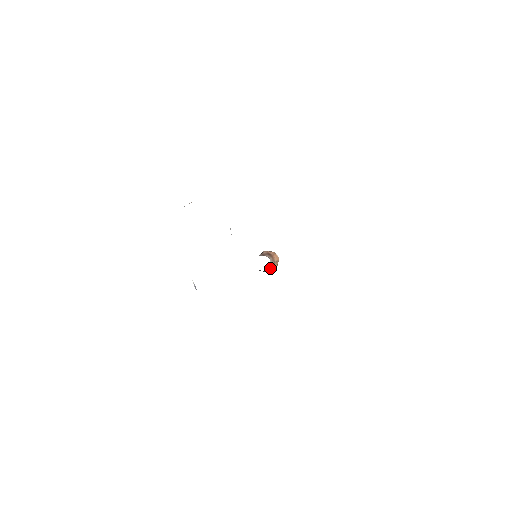
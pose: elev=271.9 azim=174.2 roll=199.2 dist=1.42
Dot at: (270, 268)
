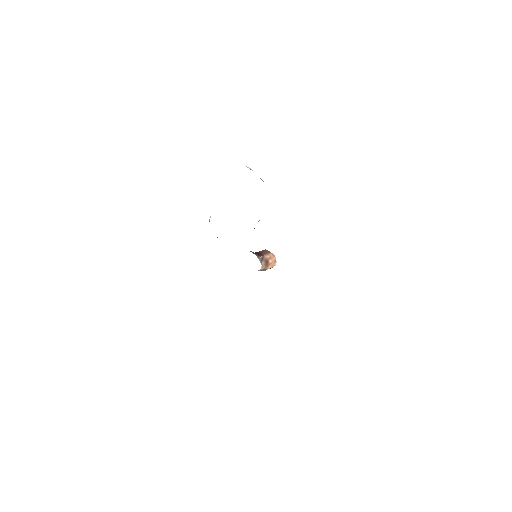
Dot at: (259, 270)
